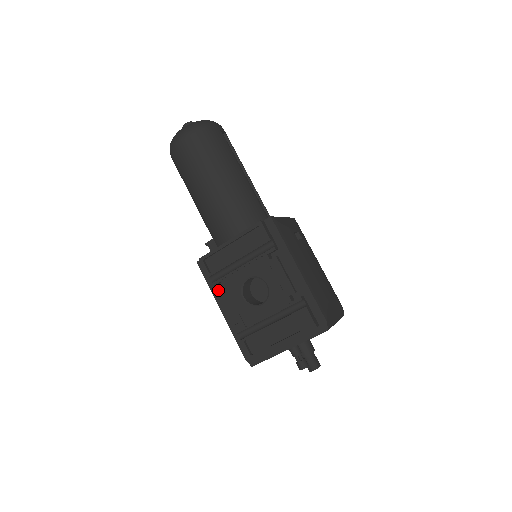
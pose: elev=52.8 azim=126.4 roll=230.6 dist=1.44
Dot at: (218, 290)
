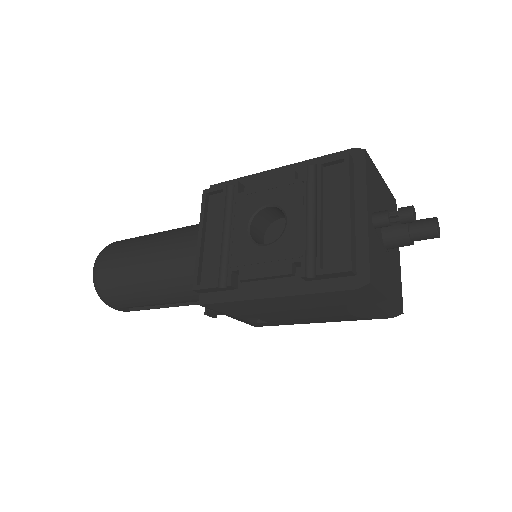
Dot at: (239, 279)
